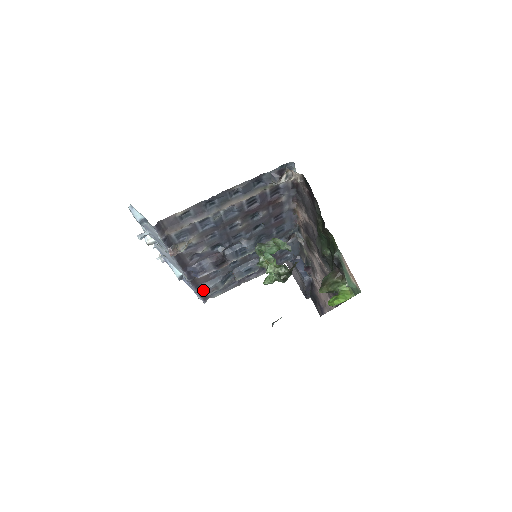
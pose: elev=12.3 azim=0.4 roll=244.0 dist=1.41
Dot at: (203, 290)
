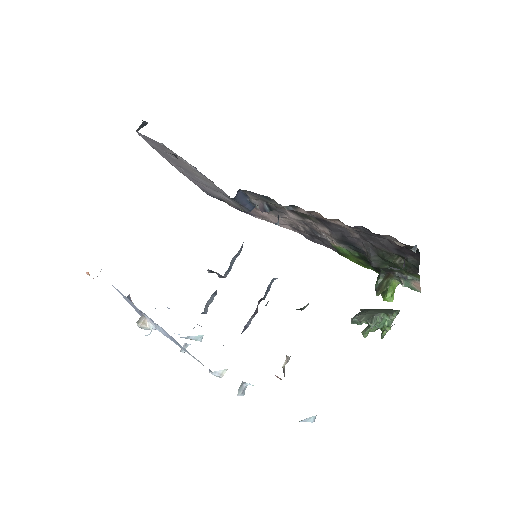
Dot at: occluded
